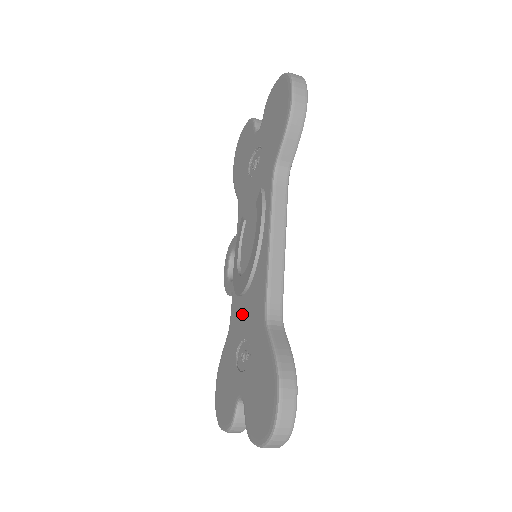
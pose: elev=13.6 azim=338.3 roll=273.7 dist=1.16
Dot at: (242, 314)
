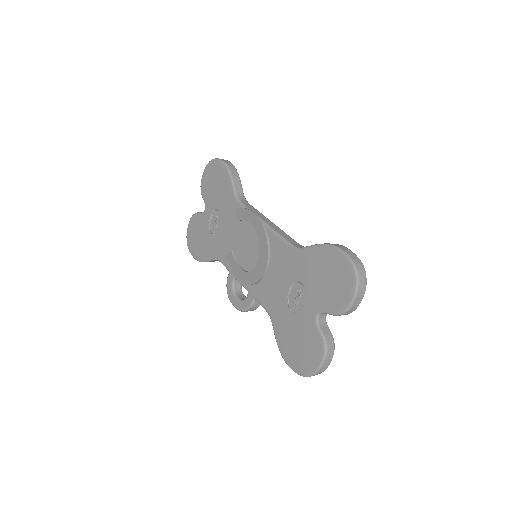
Dot at: (274, 285)
